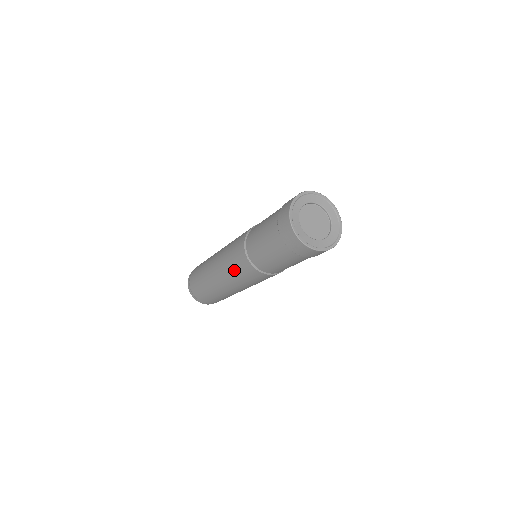
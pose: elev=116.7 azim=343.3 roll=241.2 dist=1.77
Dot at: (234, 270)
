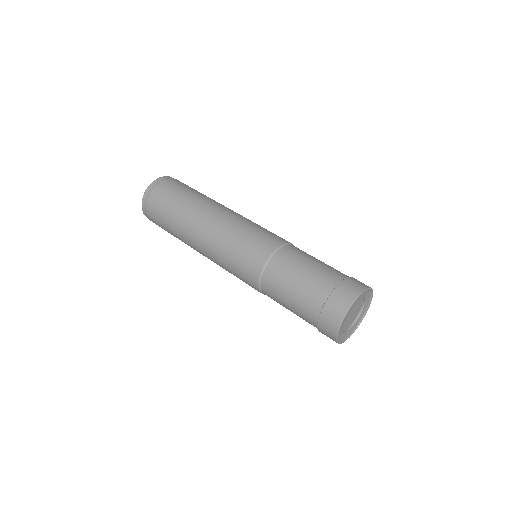
Dot at: (231, 270)
